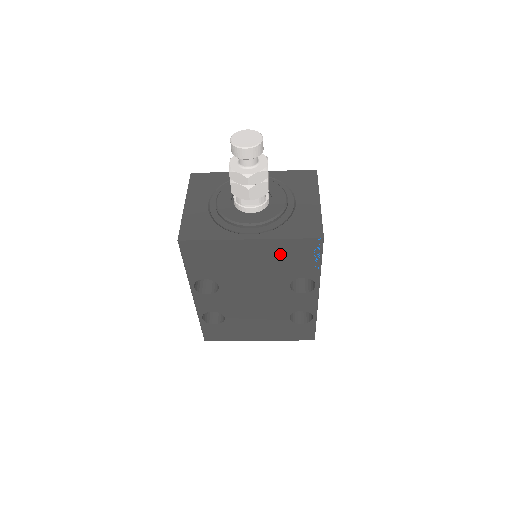
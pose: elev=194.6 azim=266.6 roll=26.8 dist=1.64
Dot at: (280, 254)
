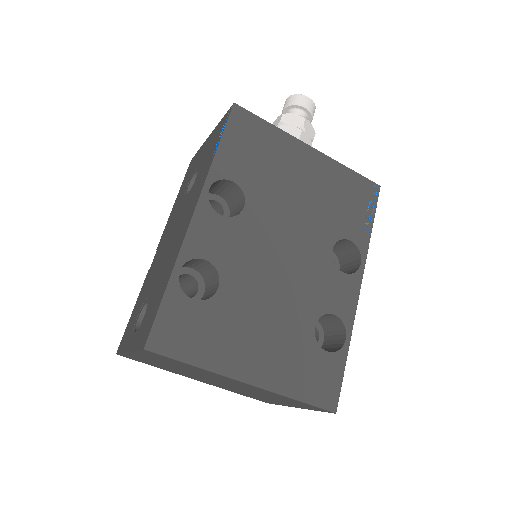
Dot at: (335, 187)
